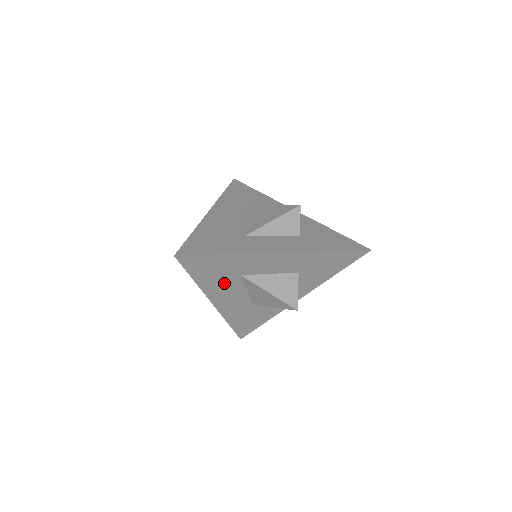
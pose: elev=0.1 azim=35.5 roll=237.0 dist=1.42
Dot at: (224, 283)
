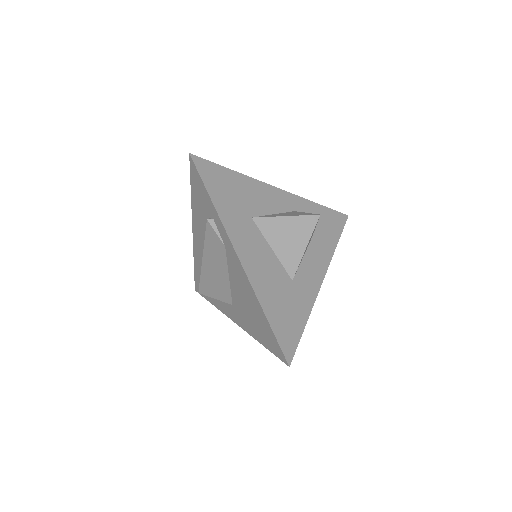
Dot at: occluded
